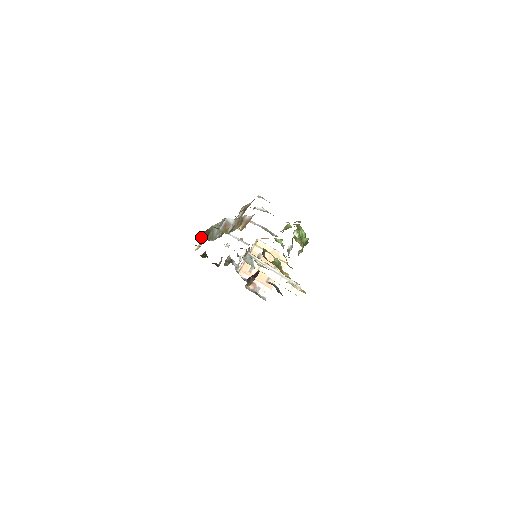
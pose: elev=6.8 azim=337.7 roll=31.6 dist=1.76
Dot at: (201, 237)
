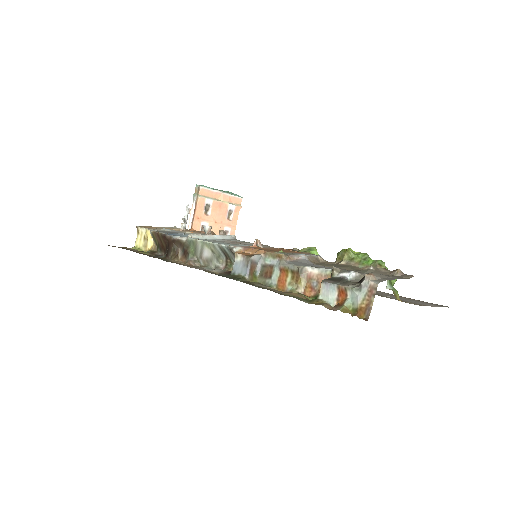
Dot at: (170, 254)
